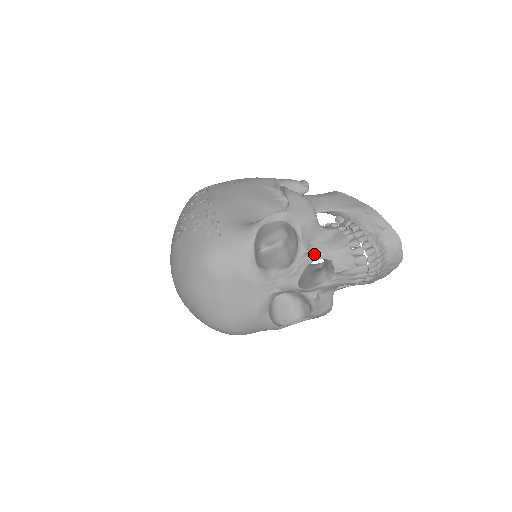
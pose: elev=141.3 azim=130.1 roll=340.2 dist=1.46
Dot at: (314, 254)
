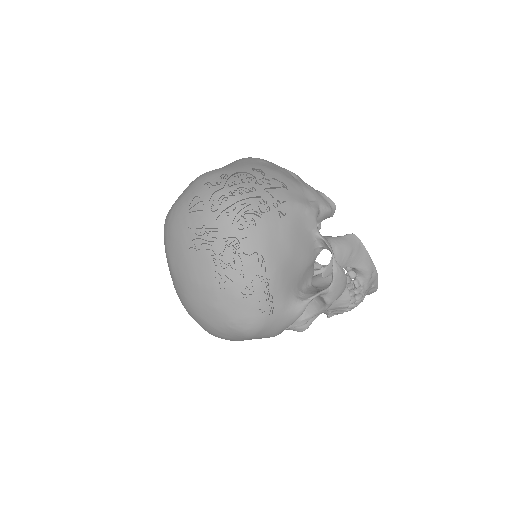
Dot at: occluded
